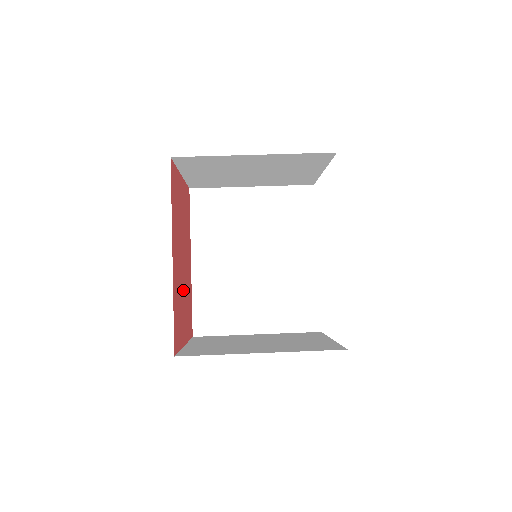
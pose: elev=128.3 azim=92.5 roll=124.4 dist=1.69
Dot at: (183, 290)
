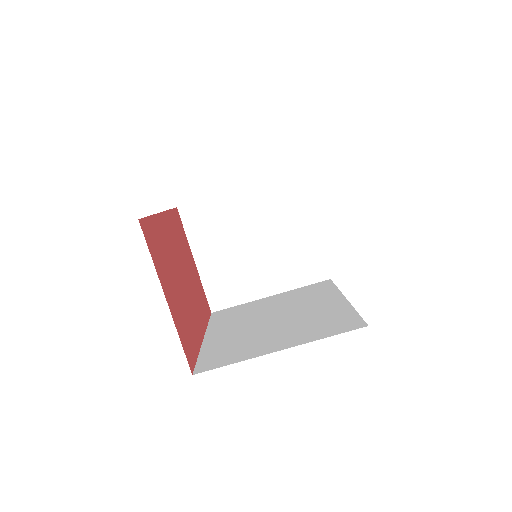
Dot at: (188, 272)
